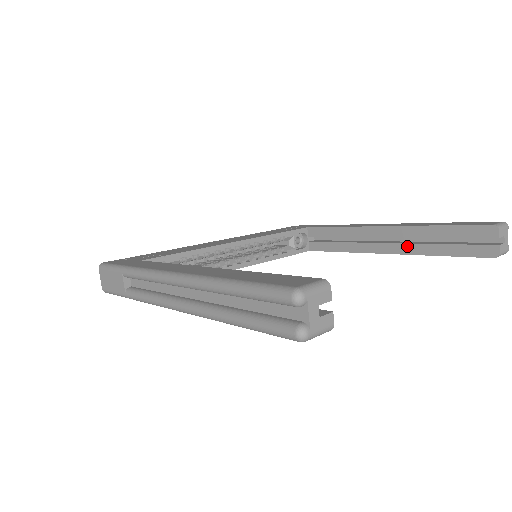
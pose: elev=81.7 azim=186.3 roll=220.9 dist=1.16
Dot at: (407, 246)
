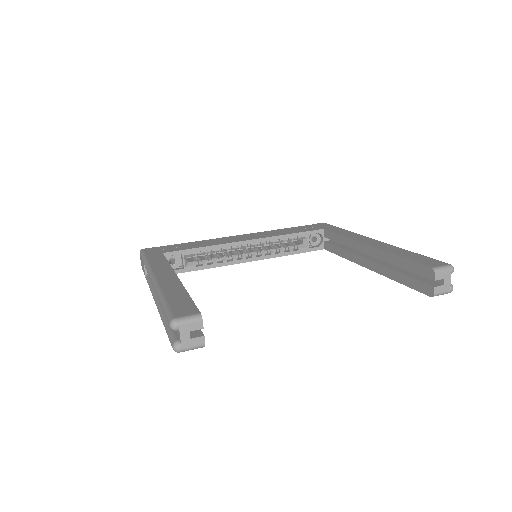
Dot at: (380, 267)
